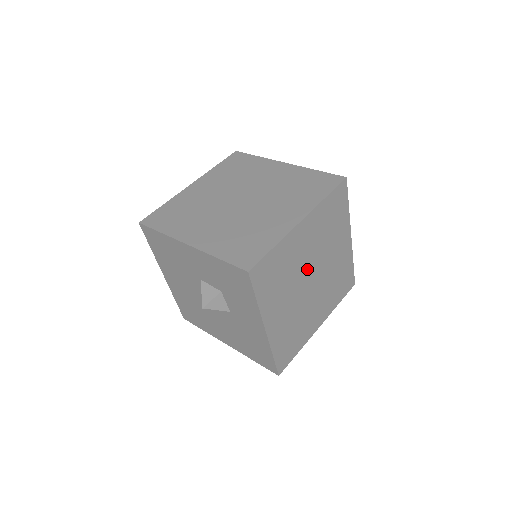
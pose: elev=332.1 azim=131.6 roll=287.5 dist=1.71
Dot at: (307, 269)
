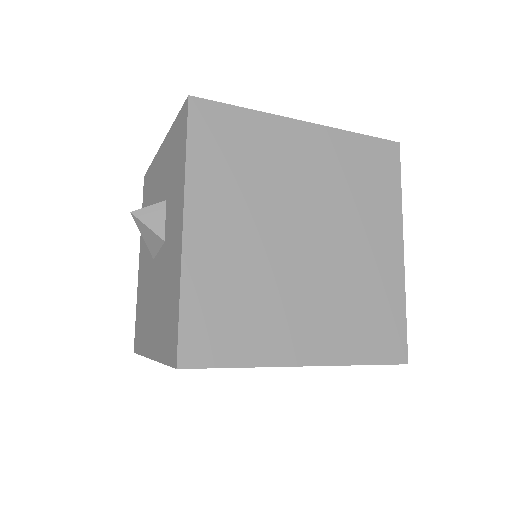
Dot at: (299, 210)
